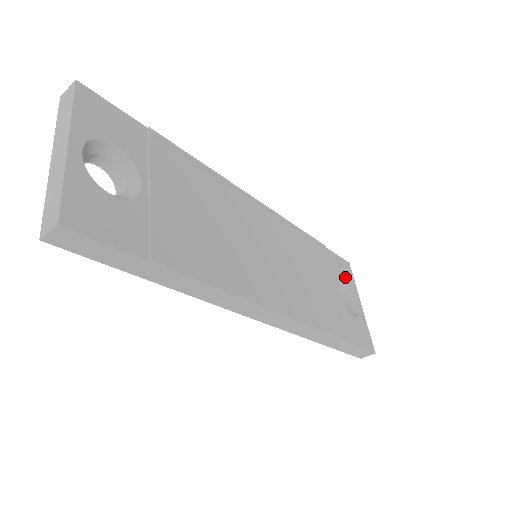
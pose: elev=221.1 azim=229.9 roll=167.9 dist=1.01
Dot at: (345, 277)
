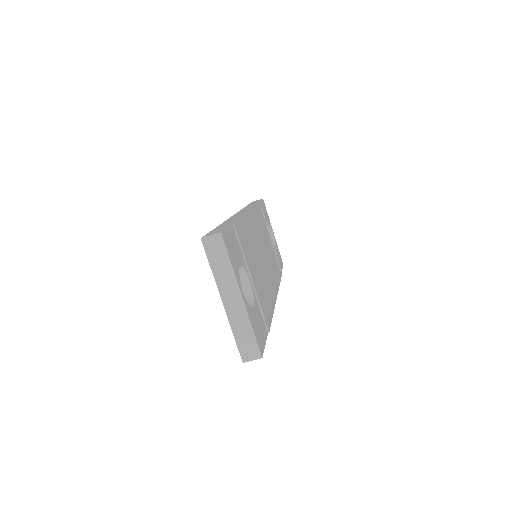
Dot at: (267, 217)
